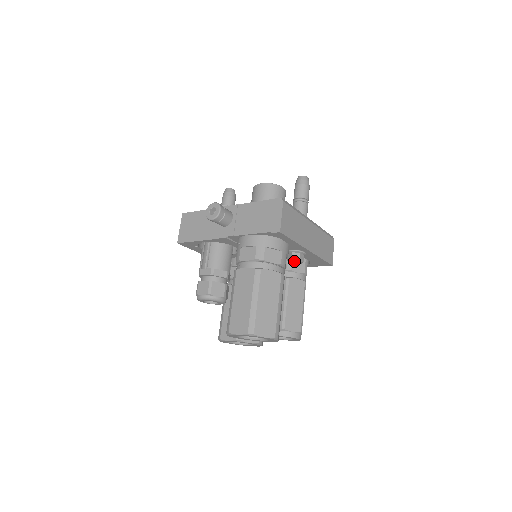
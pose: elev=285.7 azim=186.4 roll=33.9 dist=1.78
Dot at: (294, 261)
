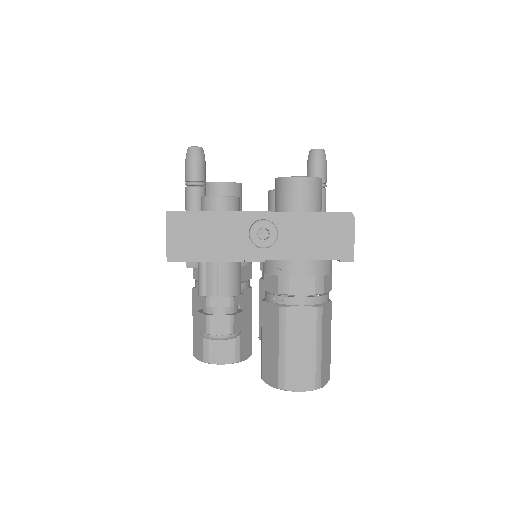
Dot at: occluded
